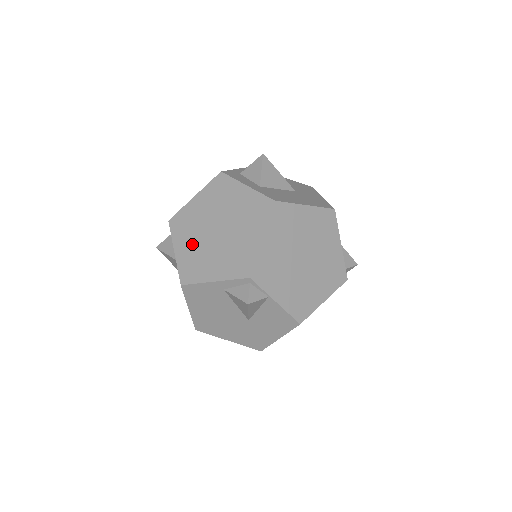
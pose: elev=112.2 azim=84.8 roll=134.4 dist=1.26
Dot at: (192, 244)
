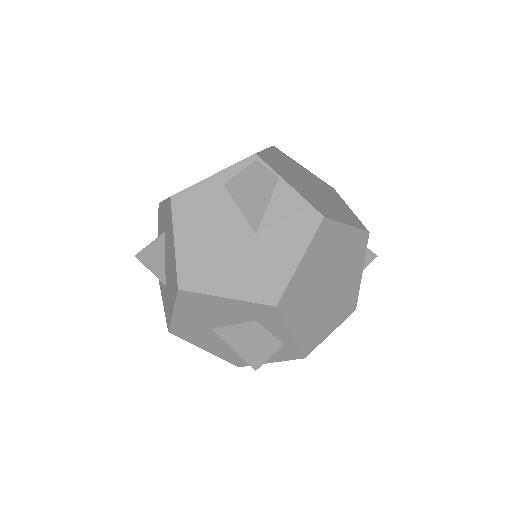
Dot at: occluded
